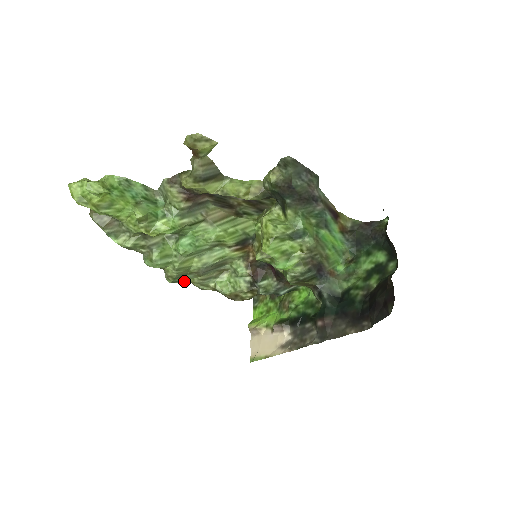
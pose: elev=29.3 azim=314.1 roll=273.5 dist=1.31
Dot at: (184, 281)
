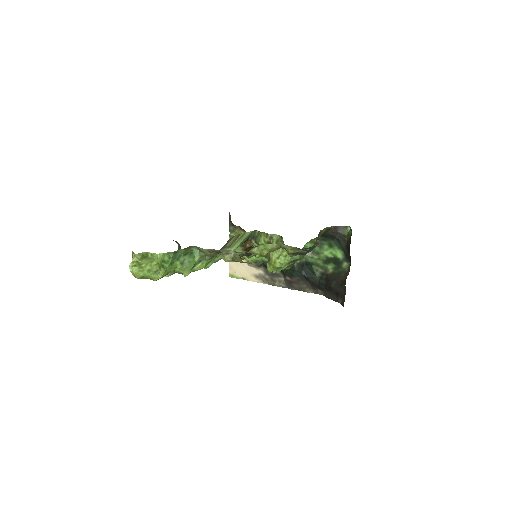
Dot at: occluded
